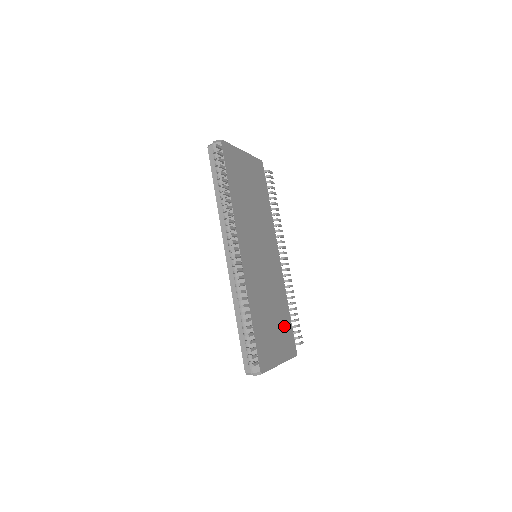
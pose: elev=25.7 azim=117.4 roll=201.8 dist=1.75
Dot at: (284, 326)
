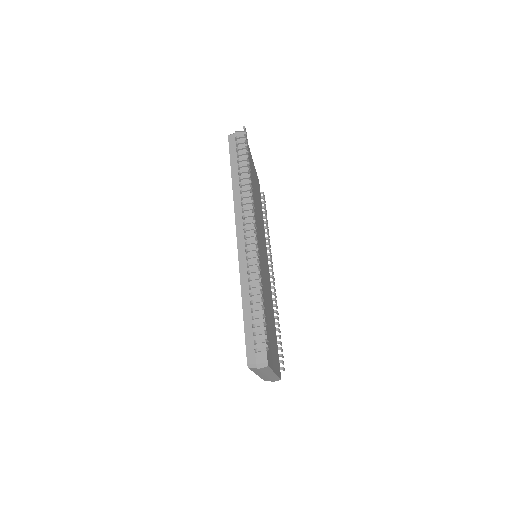
Dot at: (274, 339)
